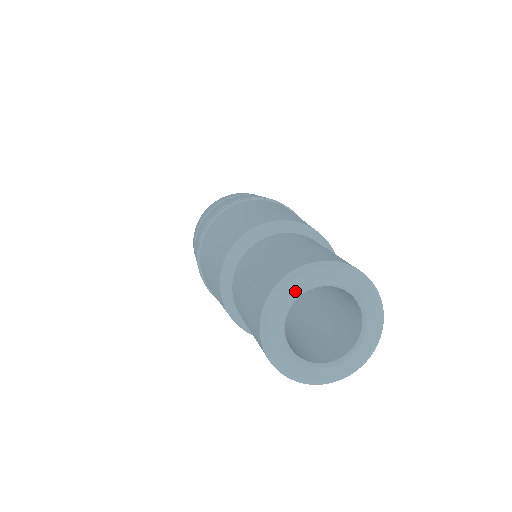
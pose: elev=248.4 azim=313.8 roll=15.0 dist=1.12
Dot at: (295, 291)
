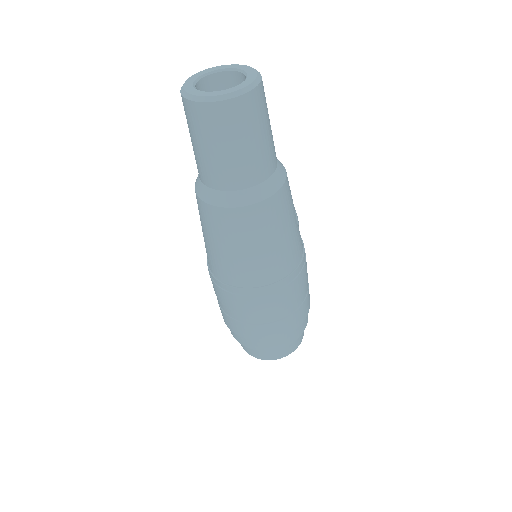
Dot at: (189, 84)
